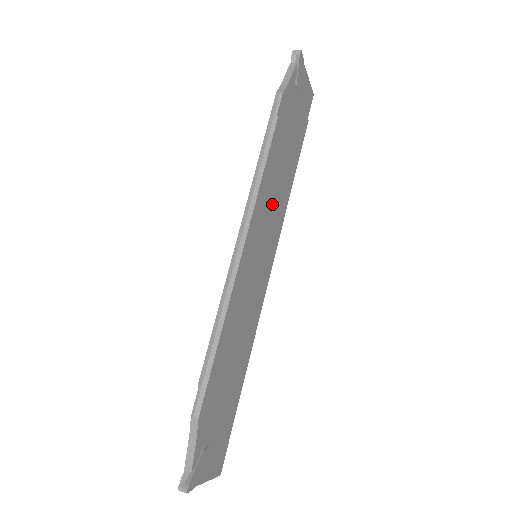
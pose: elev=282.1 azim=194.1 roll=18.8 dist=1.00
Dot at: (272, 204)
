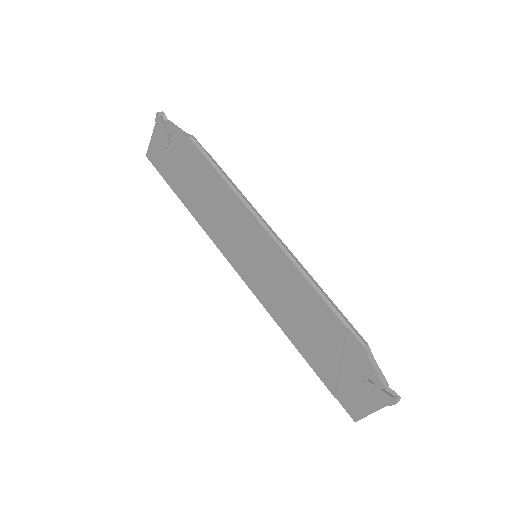
Dot at: occluded
